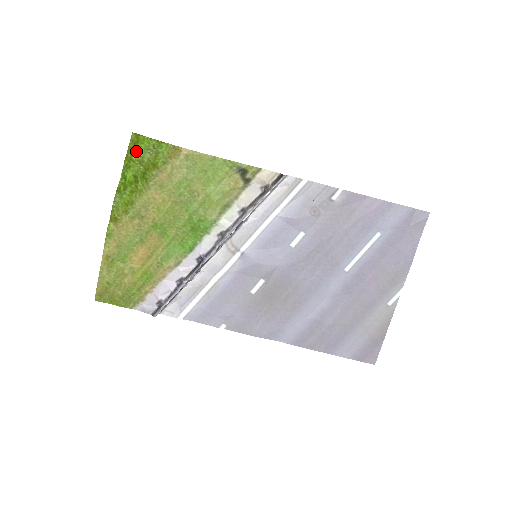
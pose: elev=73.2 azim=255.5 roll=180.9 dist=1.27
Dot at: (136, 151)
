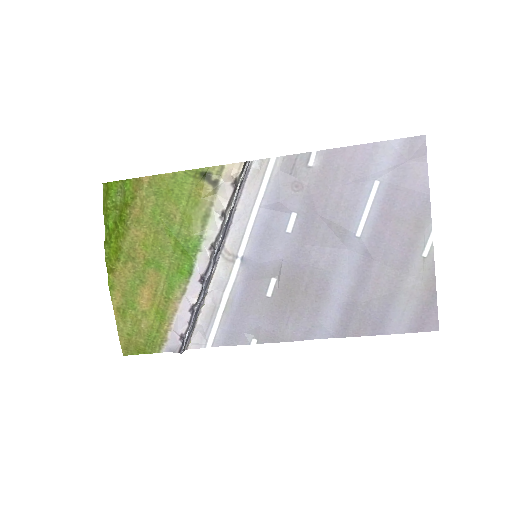
Dot at: (109, 199)
